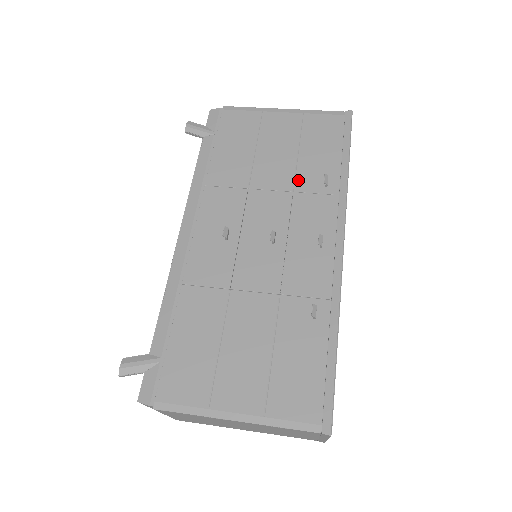
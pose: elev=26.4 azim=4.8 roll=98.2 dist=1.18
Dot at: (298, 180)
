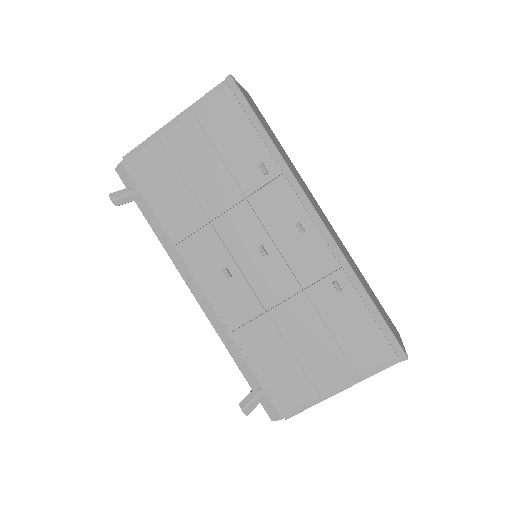
Dot at: (241, 184)
